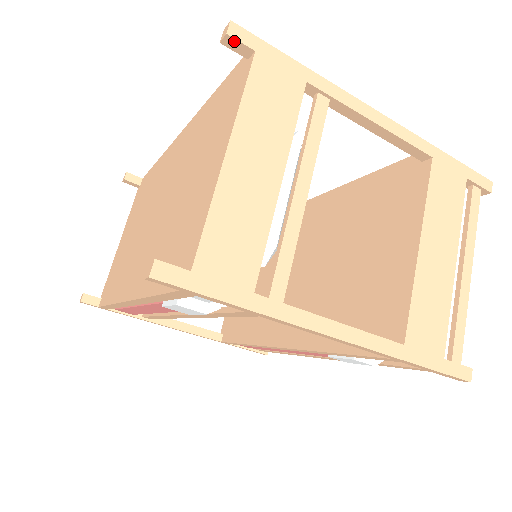
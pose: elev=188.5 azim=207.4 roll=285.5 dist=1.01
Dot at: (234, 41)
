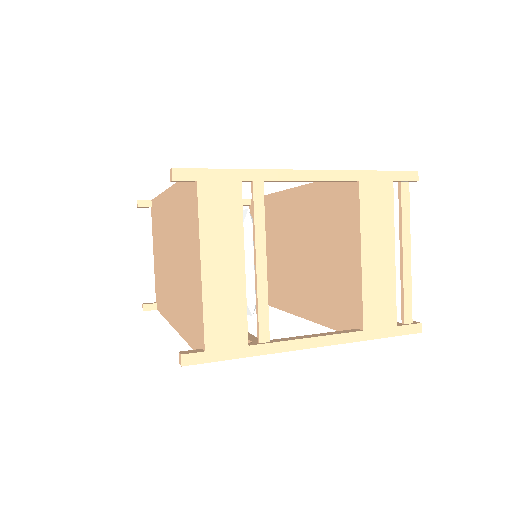
Dot at: (179, 181)
